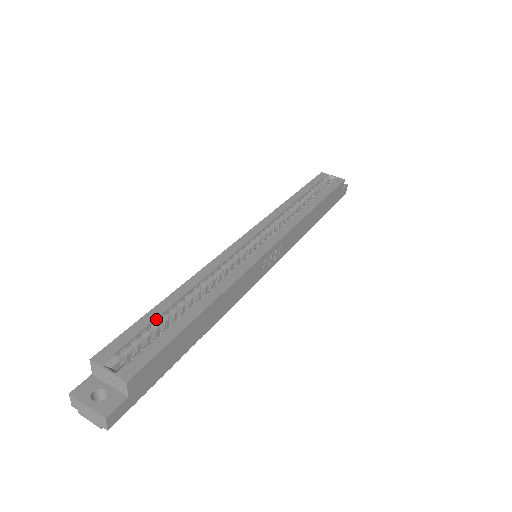
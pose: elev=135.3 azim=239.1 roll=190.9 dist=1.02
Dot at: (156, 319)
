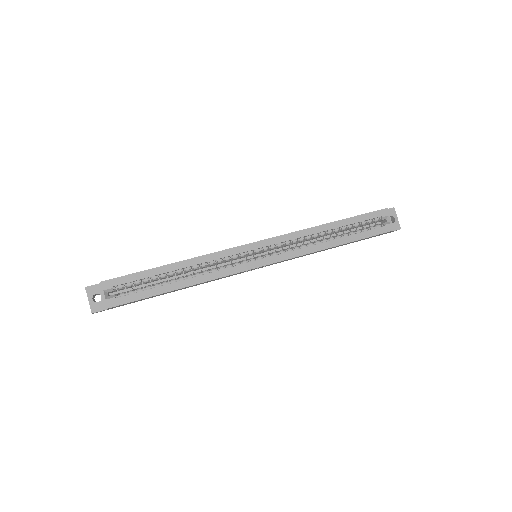
Dot at: (149, 277)
